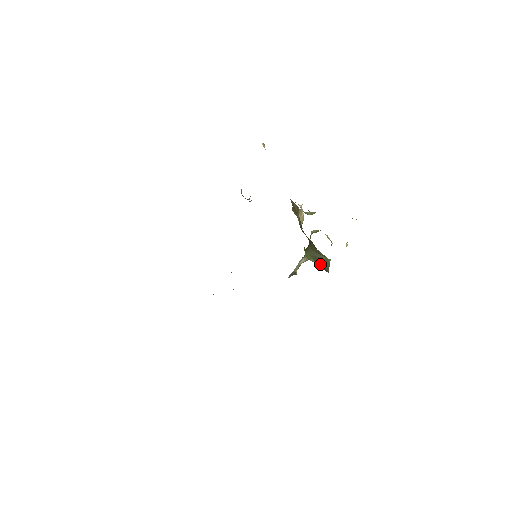
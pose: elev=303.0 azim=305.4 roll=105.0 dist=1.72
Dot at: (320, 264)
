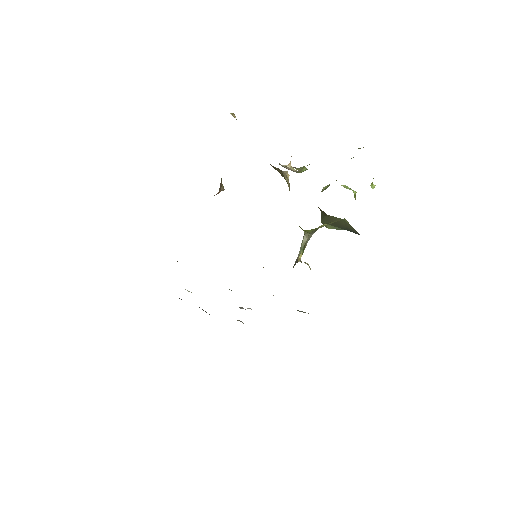
Dot at: (344, 229)
